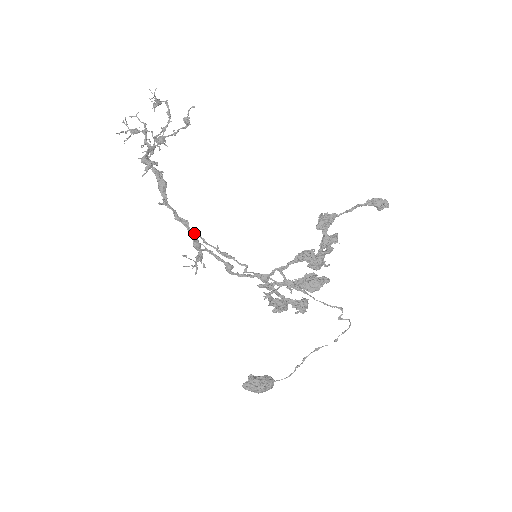
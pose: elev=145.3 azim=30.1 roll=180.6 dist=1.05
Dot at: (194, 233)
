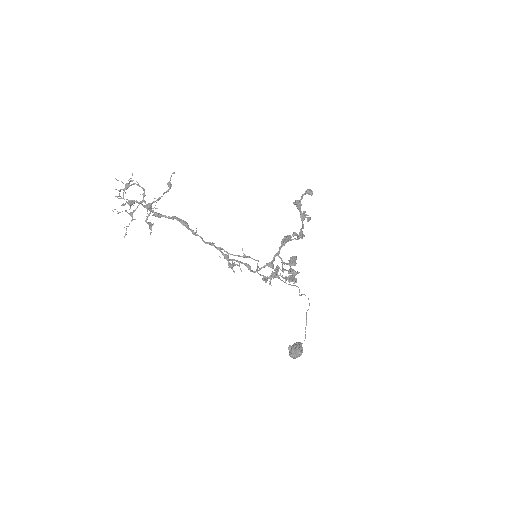
Dot at: (221, 248)
